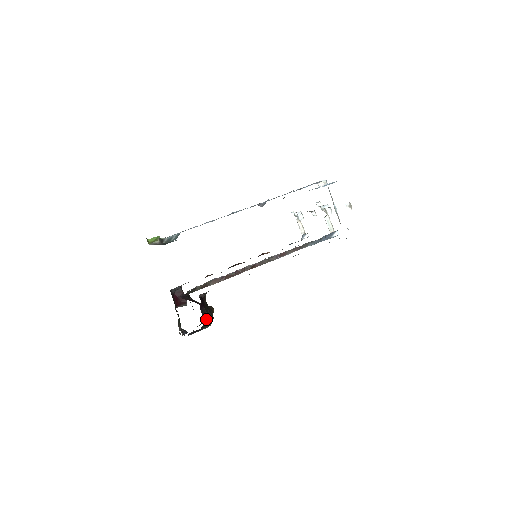
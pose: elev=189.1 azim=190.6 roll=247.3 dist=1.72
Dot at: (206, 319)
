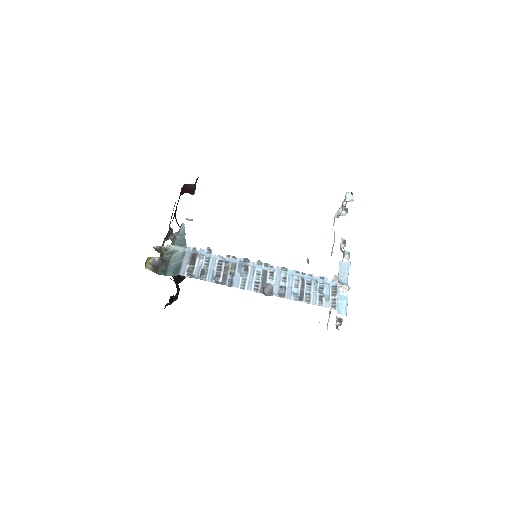
Dot at: occluded
